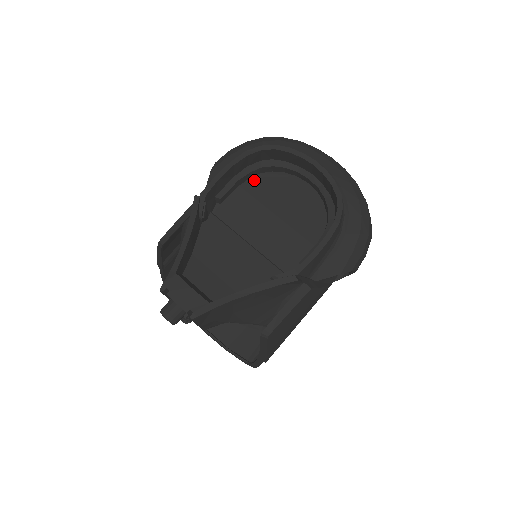
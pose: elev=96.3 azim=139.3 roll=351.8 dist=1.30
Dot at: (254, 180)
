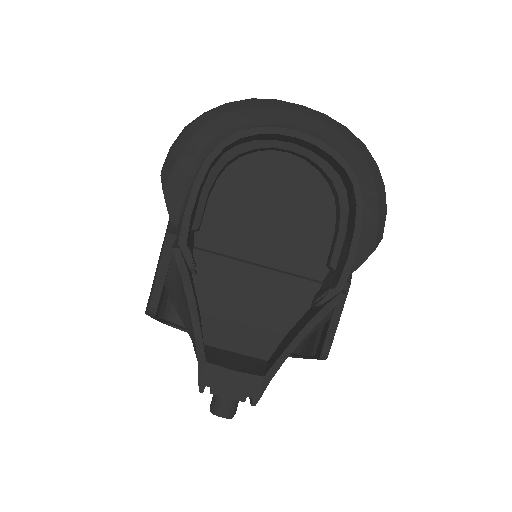
Dot at: (223, 180)
